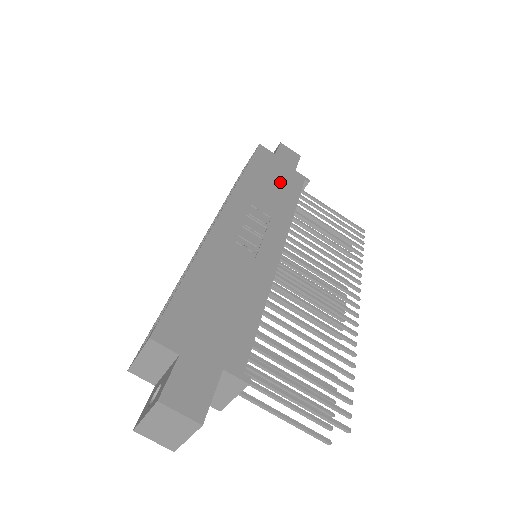
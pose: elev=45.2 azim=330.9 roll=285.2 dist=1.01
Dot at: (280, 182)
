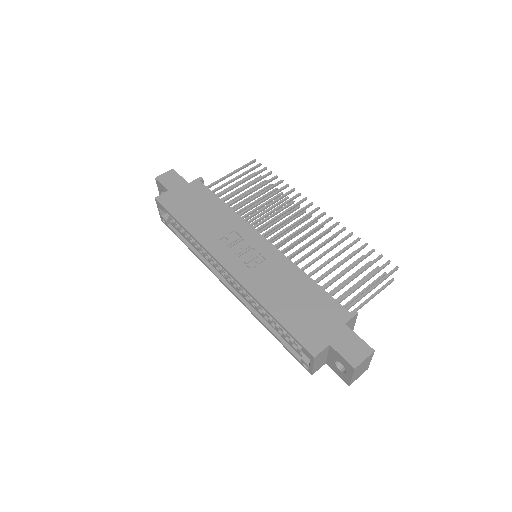
Dot at: (200, 204)
